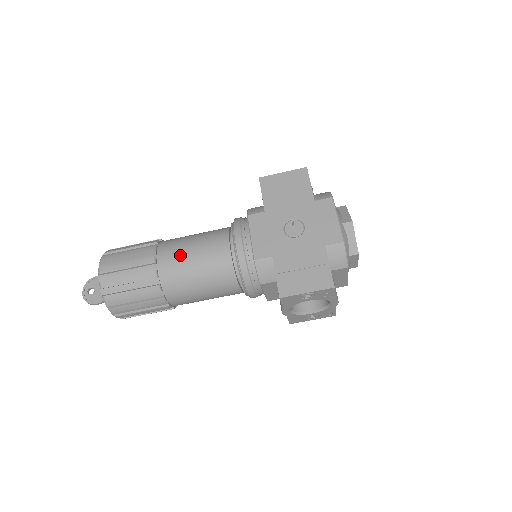
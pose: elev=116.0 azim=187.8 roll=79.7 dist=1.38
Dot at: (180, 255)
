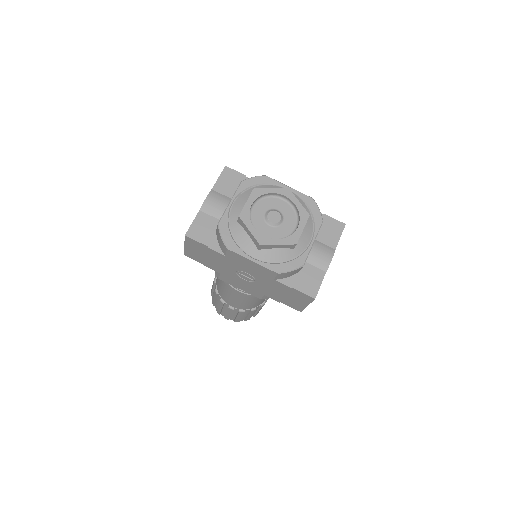
Dot at: (234, 302)
